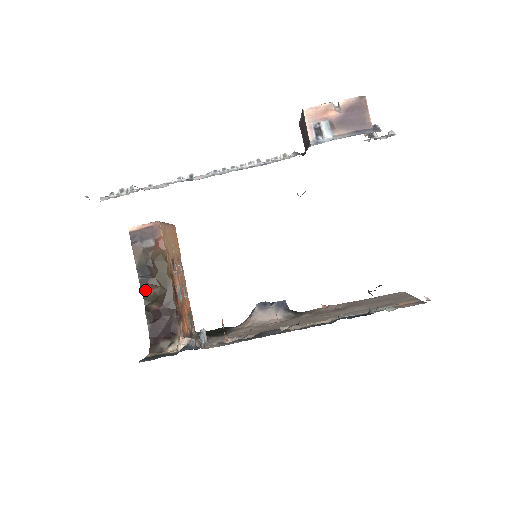
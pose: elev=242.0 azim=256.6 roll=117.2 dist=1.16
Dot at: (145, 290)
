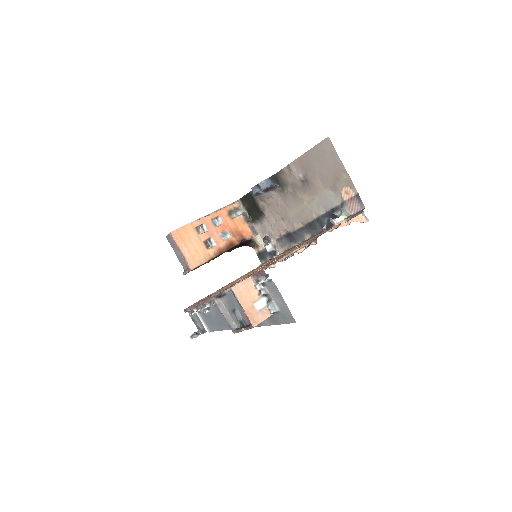
Dot at: occluded
